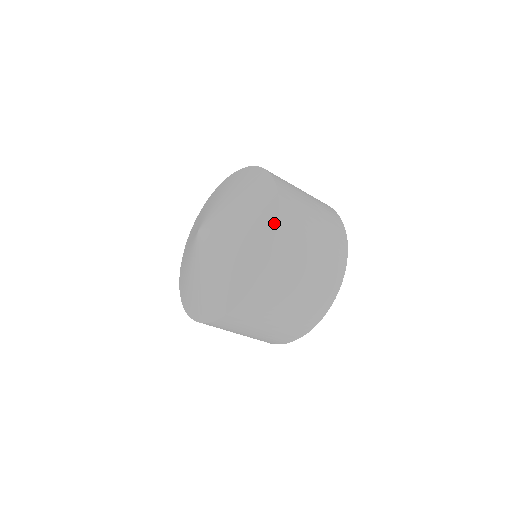
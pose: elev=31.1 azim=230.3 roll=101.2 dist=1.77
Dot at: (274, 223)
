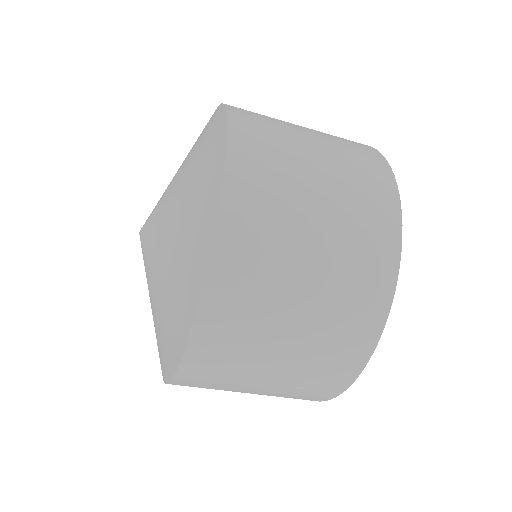
Dot at: (191, 314)
